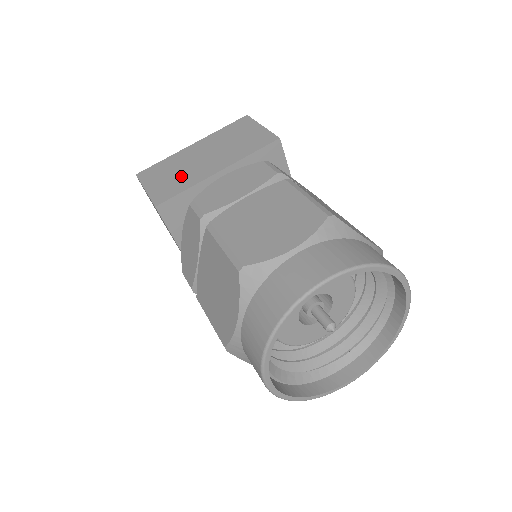
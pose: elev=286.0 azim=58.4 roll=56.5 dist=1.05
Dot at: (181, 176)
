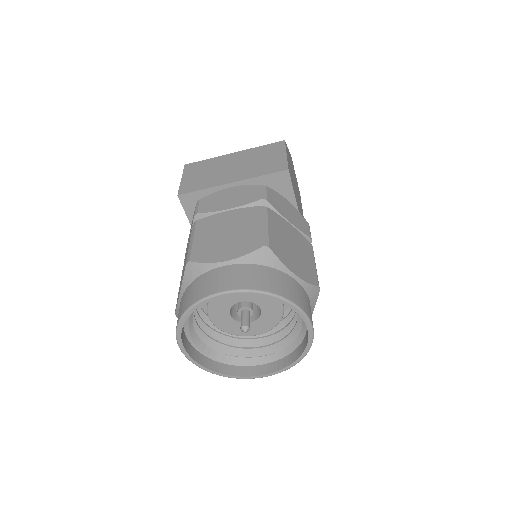
Dot at: (208, 177)
